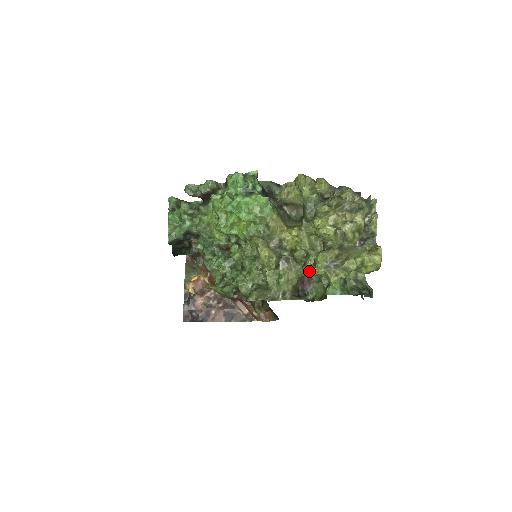
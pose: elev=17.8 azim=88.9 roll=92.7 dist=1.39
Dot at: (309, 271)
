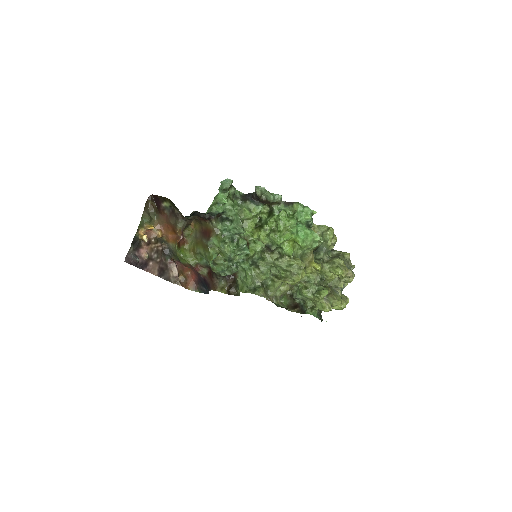
Dot at: (308, 294)
